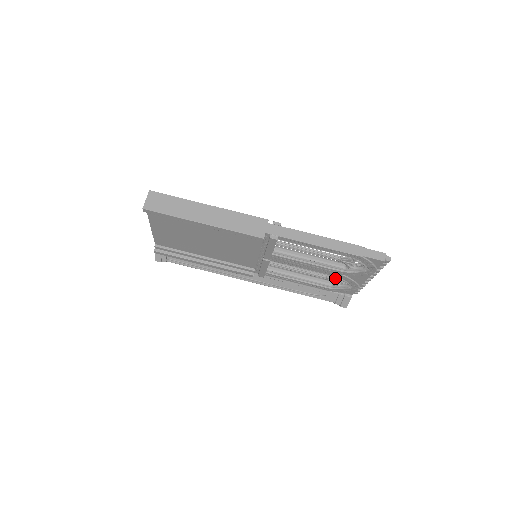
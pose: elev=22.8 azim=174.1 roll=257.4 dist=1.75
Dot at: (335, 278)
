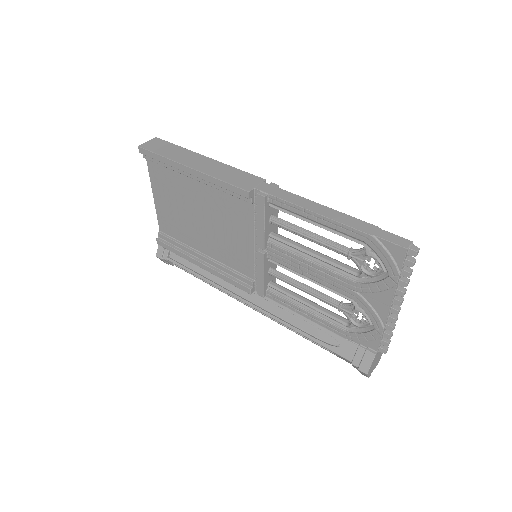
Dot at: (350, 306)
